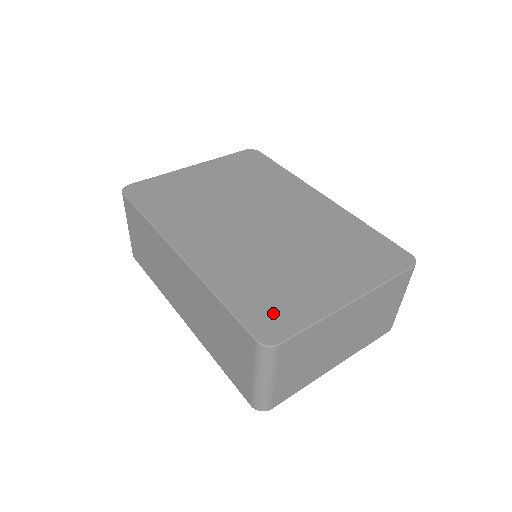
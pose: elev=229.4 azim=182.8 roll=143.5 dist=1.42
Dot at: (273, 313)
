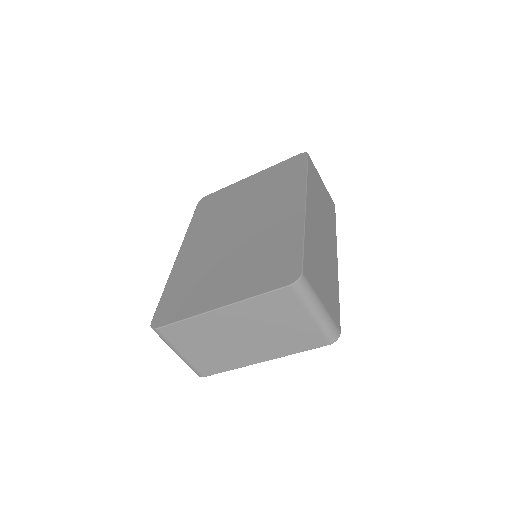
Dot at: (174, 306)
